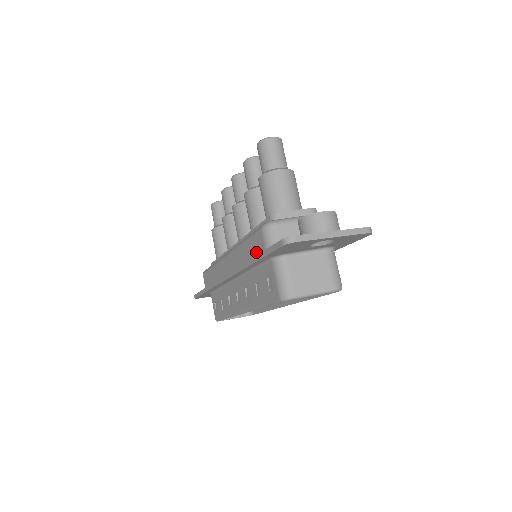
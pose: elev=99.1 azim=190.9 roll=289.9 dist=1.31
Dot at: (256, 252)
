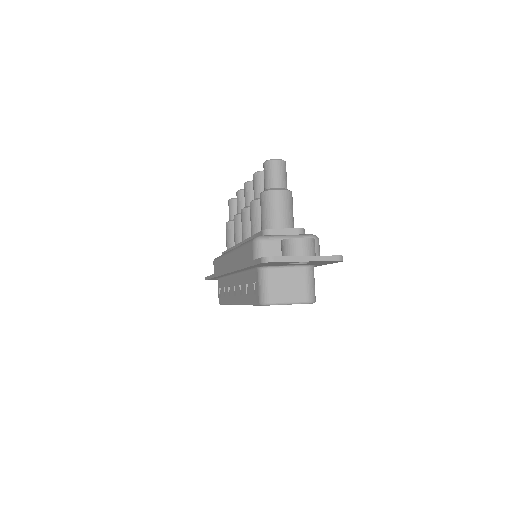
Dot at: (247, 259)
